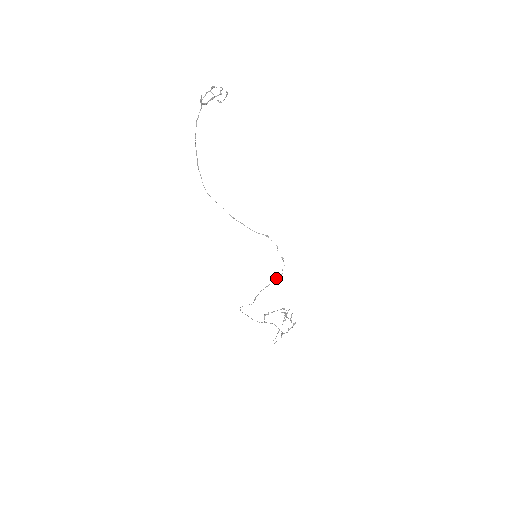
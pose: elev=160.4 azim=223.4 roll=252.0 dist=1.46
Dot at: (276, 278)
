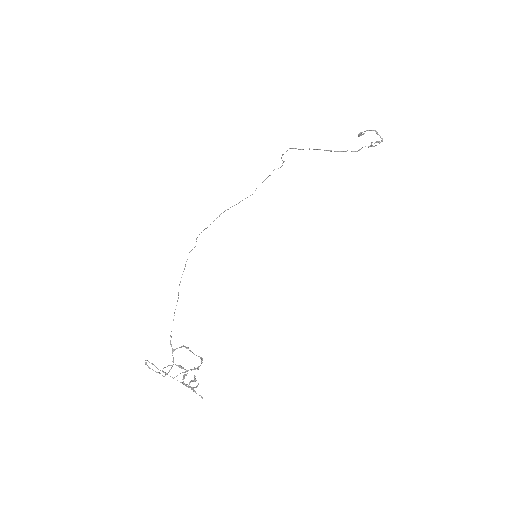
Dot at: occluded
